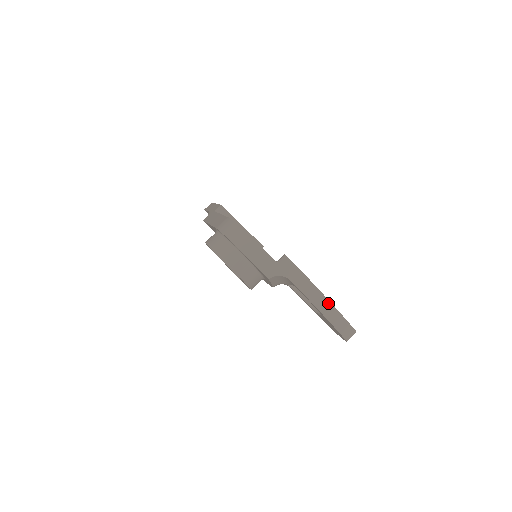
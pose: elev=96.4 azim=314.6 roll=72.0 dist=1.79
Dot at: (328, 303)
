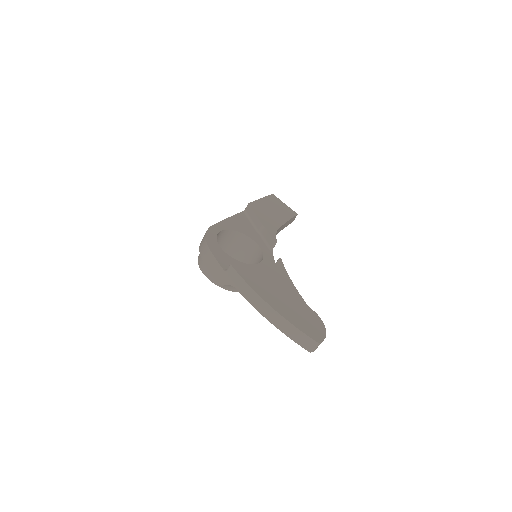
Dot at: (274, 312)
